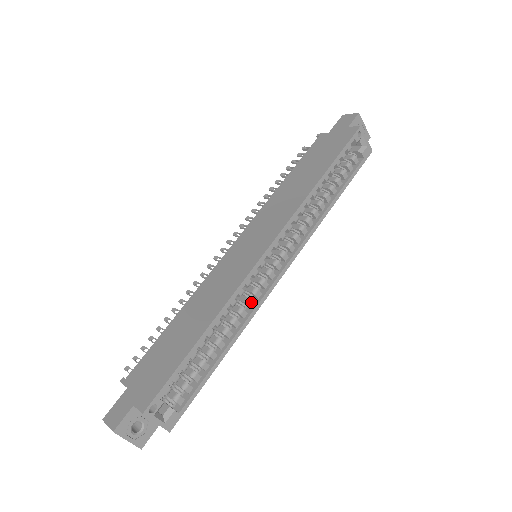
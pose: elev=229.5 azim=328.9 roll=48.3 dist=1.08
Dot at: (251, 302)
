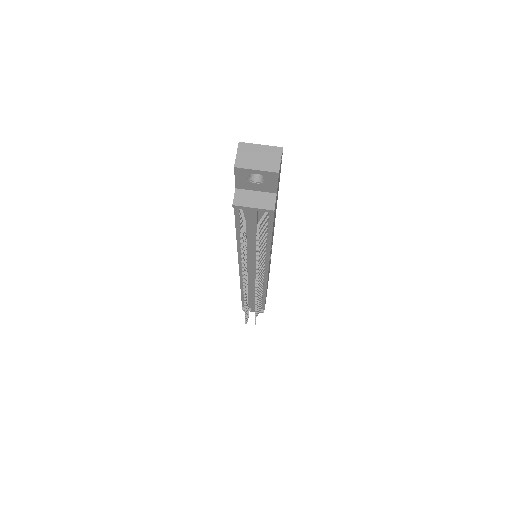
Dot at: occluded
